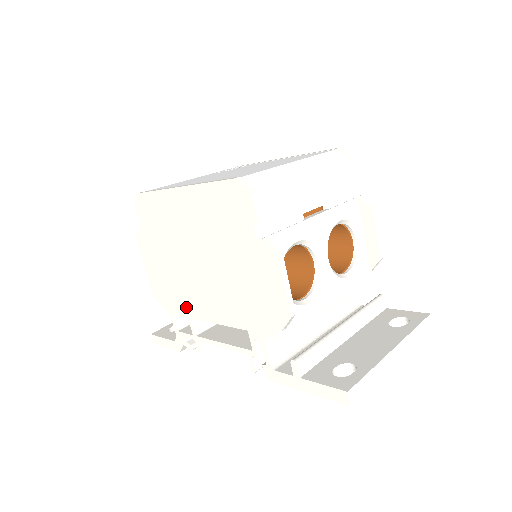
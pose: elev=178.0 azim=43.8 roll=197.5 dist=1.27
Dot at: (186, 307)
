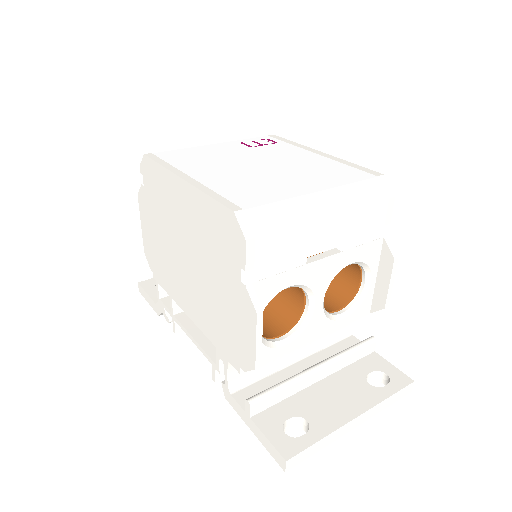
Dot at: (169, 286)
